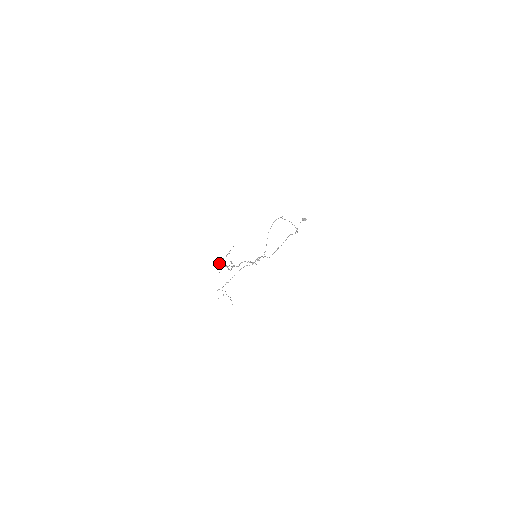
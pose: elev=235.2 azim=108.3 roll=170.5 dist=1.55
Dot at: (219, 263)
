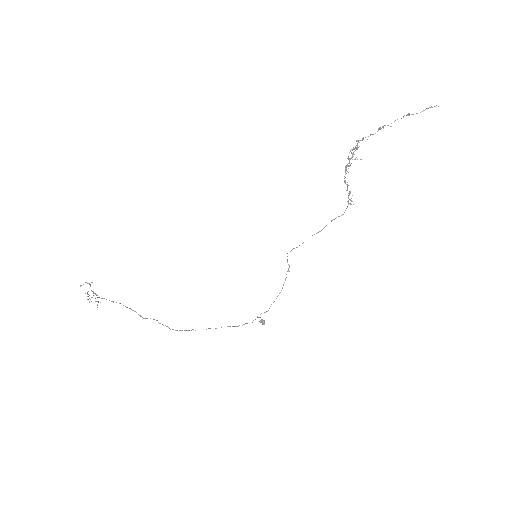
Dot at: (363, 139)
